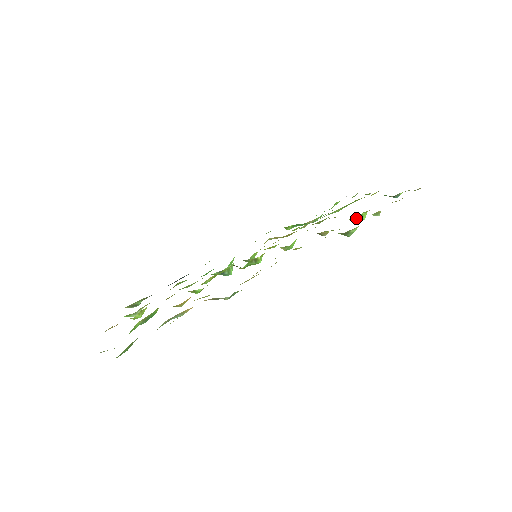
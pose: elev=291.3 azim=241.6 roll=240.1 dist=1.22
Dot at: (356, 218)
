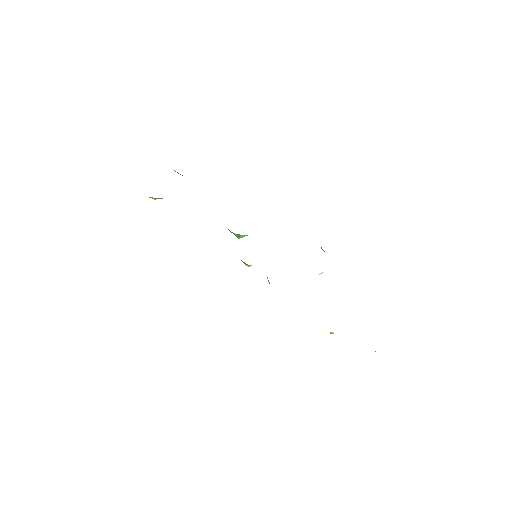
Dot at: occluded
